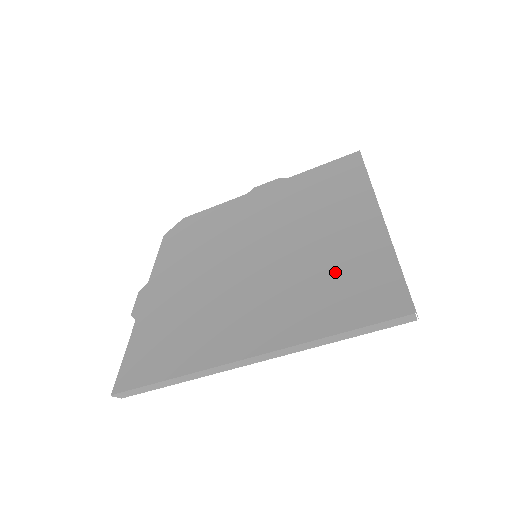
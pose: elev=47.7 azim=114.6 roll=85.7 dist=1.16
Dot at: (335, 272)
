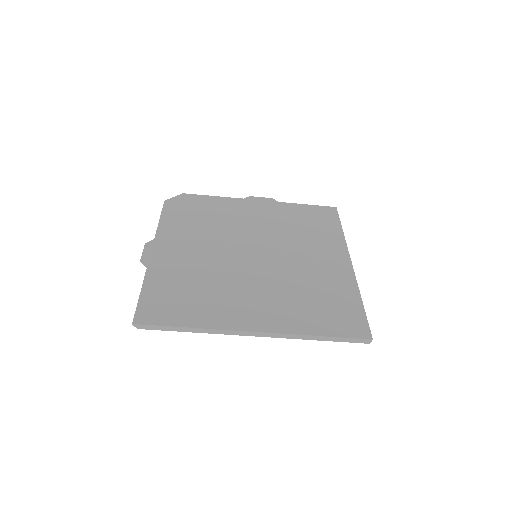
Dot at: (319, 293)
